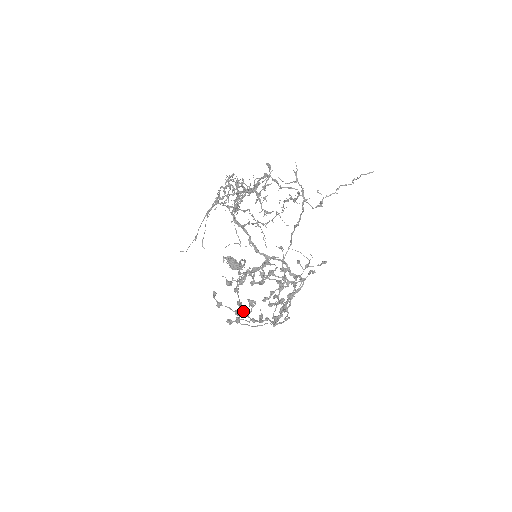
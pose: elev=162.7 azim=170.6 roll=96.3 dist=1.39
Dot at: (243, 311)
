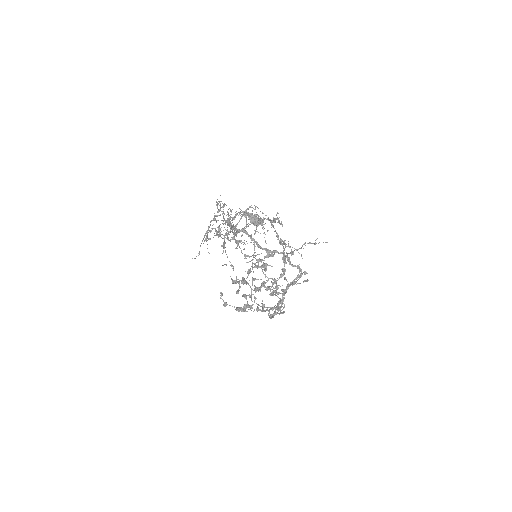
Dot at: (246, 306)
